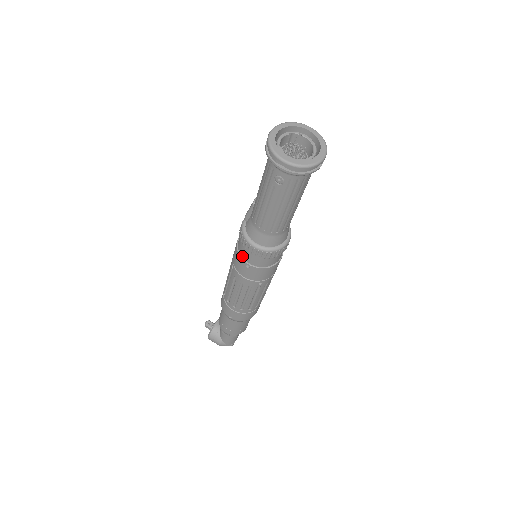
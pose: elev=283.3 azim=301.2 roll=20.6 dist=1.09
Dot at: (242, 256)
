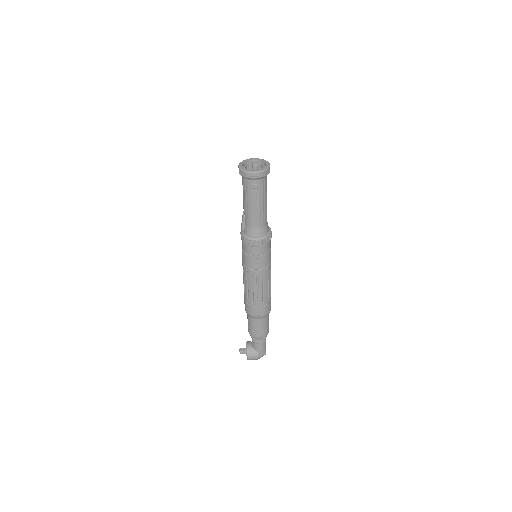
Dot at: (251, 254)
